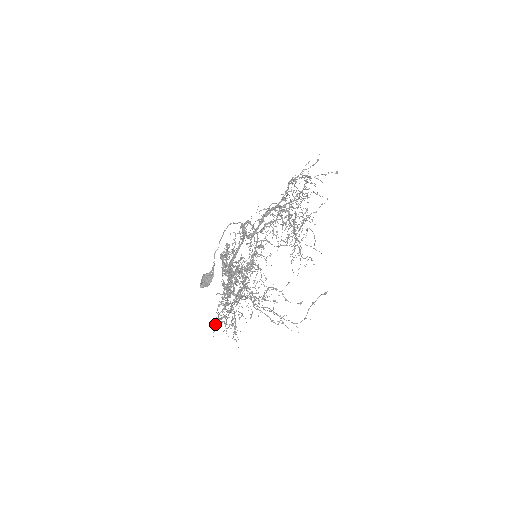
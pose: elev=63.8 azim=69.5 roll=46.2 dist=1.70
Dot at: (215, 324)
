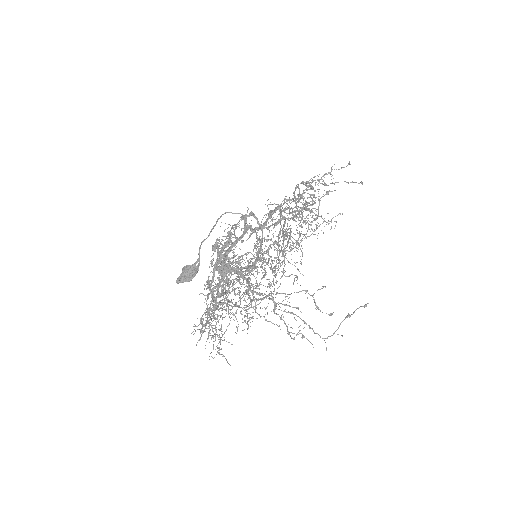
Dot at: (191, 333)
